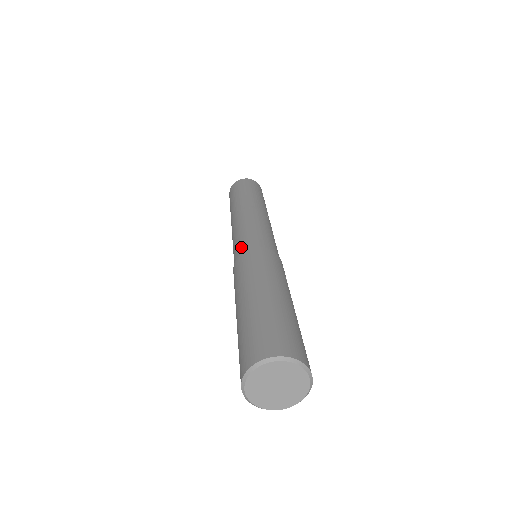
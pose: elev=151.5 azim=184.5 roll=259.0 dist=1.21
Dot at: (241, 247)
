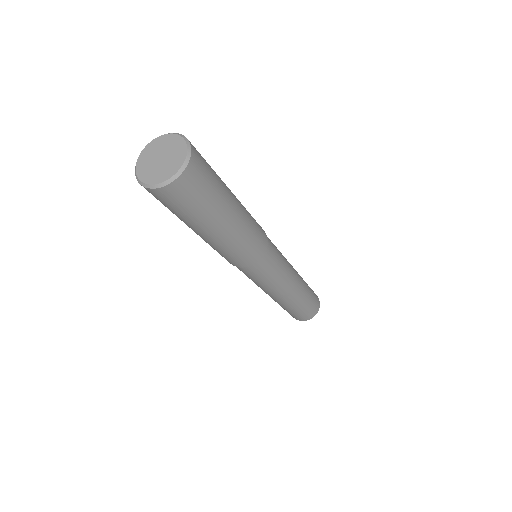
Dot at: occluded
